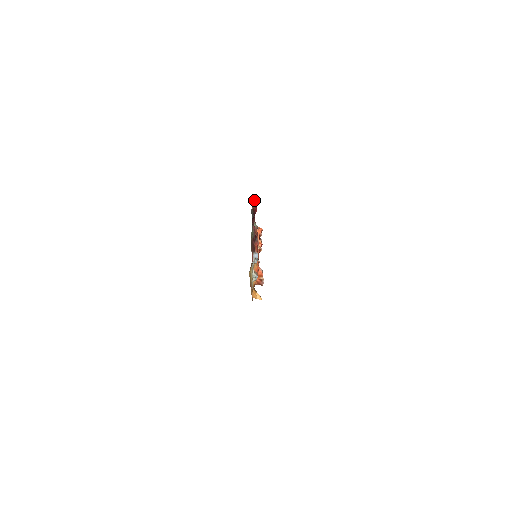
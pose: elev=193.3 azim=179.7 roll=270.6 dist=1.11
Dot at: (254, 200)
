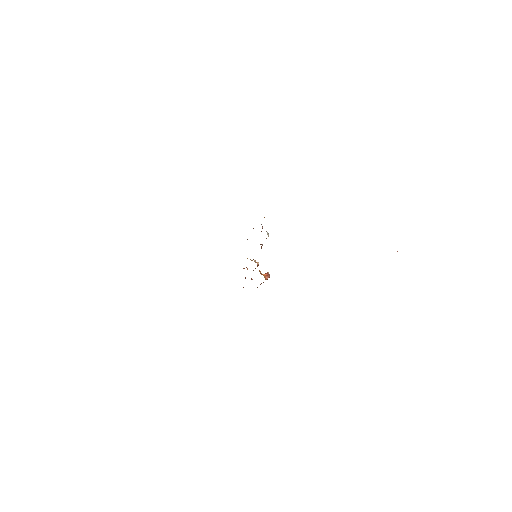
Dot at: occluded
